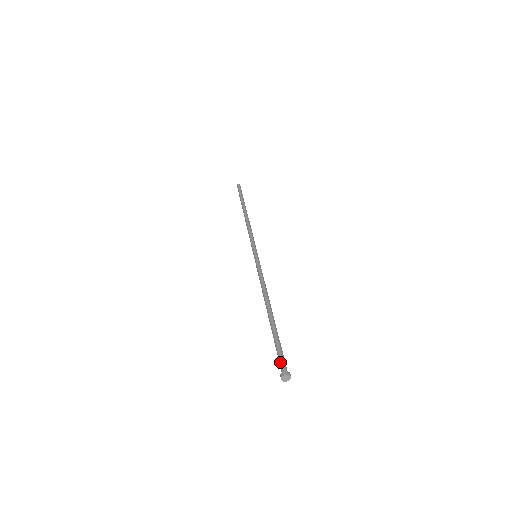
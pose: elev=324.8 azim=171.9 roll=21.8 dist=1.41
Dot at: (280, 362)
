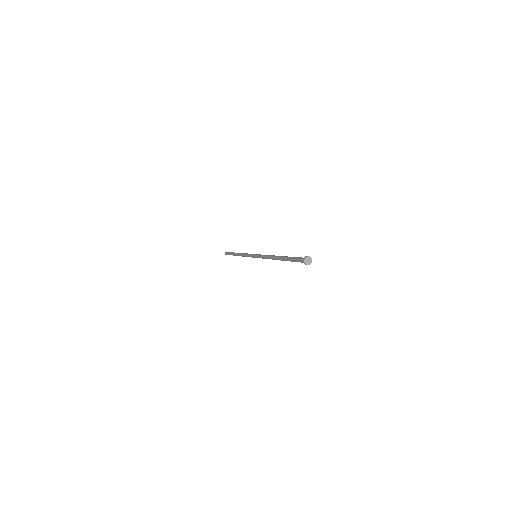
Dot at: occluded
